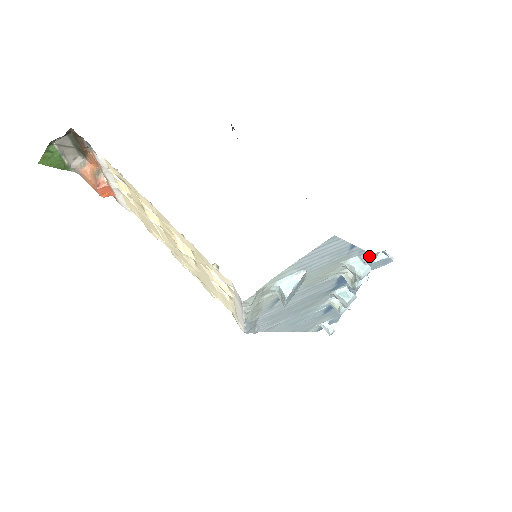
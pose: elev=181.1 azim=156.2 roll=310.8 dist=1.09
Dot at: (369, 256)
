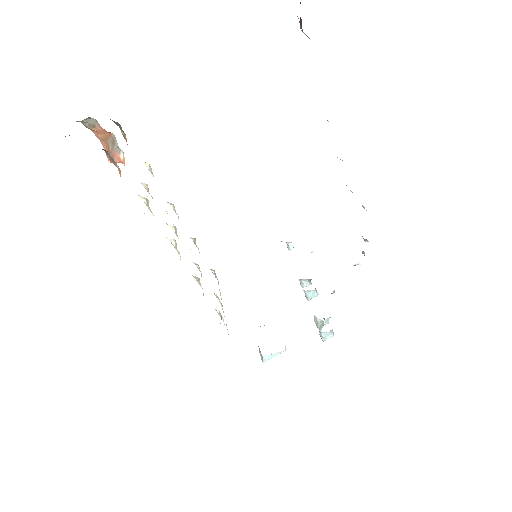
Dot at: occluded
